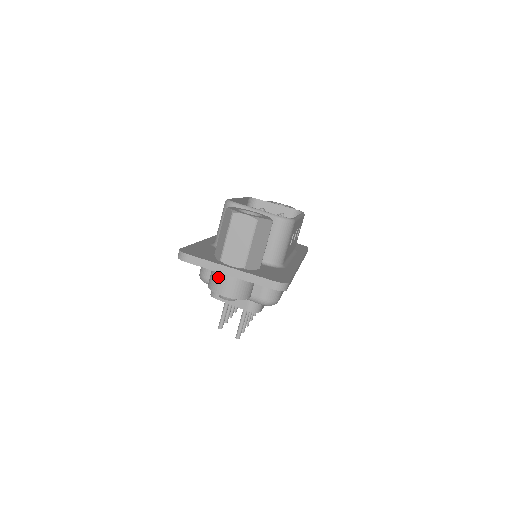
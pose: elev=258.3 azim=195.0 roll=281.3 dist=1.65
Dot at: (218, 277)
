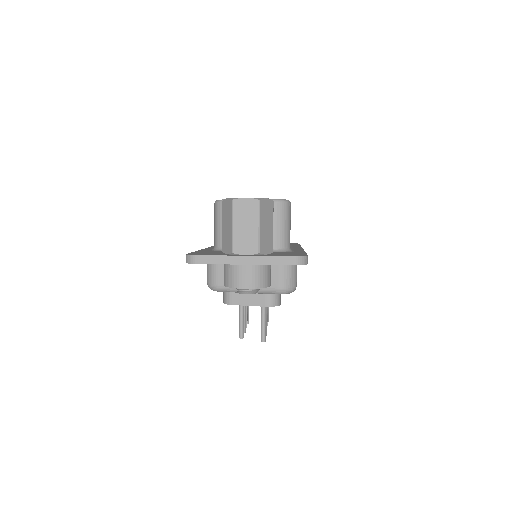
Dot at: (234, 271)
